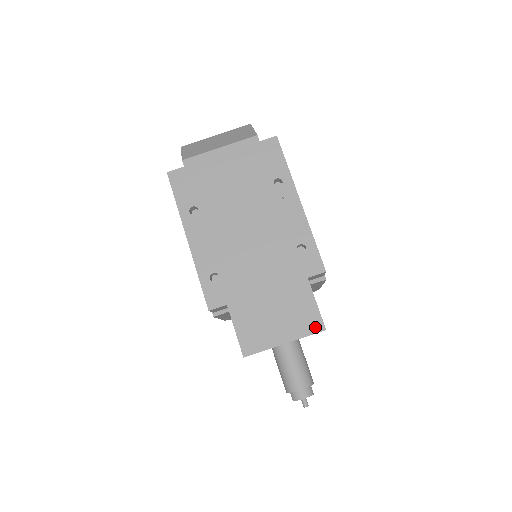
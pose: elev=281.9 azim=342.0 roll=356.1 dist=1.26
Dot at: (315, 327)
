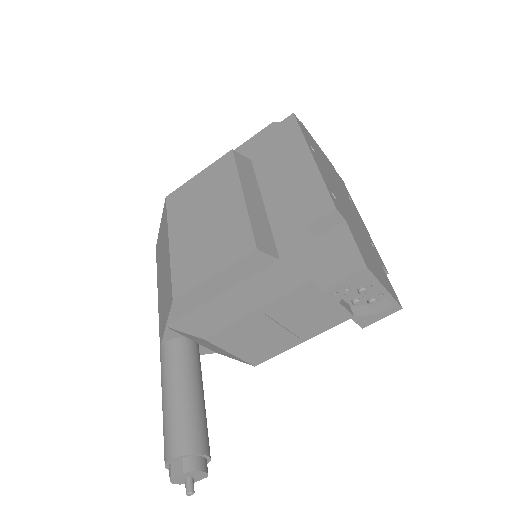
Dot at: (397, 299)
